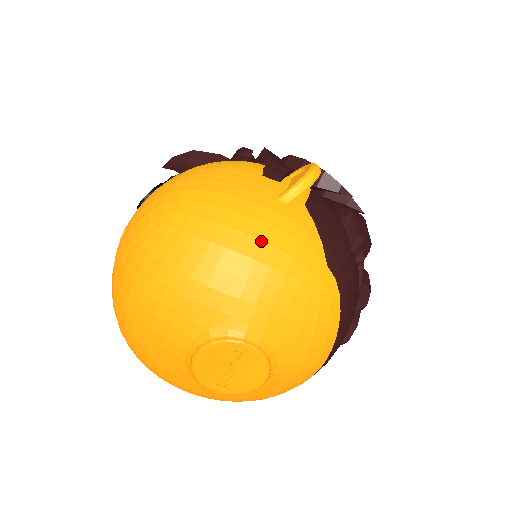
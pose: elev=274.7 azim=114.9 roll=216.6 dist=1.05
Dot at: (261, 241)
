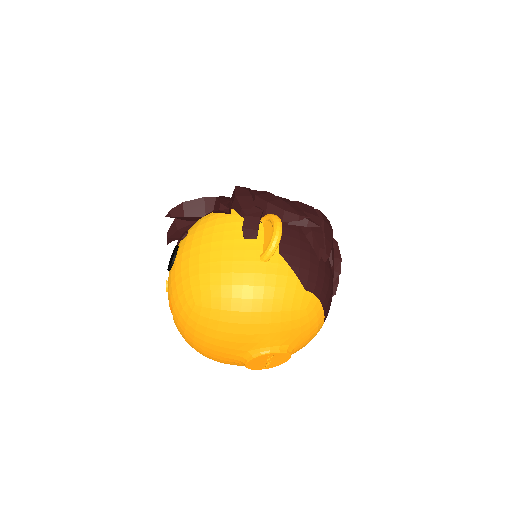
Dot at: (260, 299)
